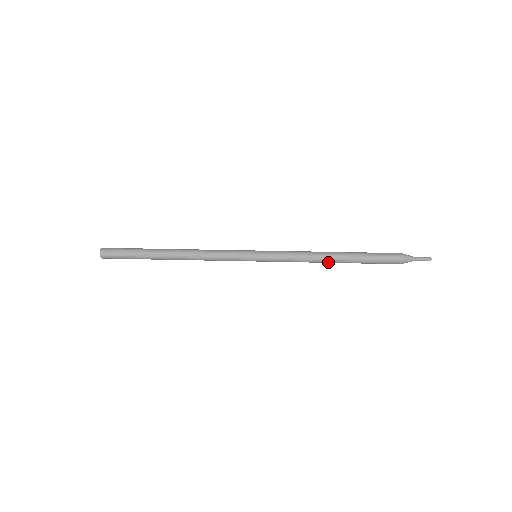
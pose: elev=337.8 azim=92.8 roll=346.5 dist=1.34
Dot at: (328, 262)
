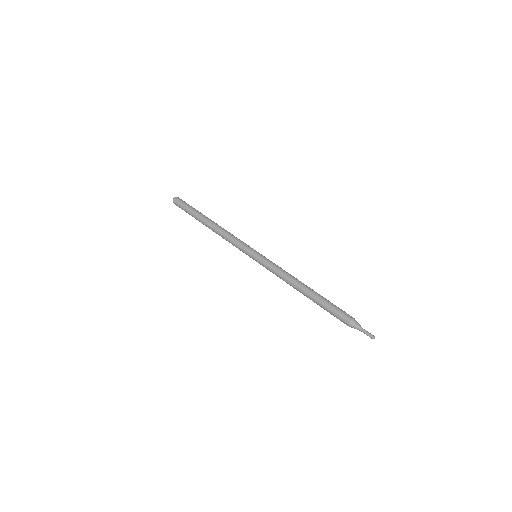
Dot at: (298, 289)
